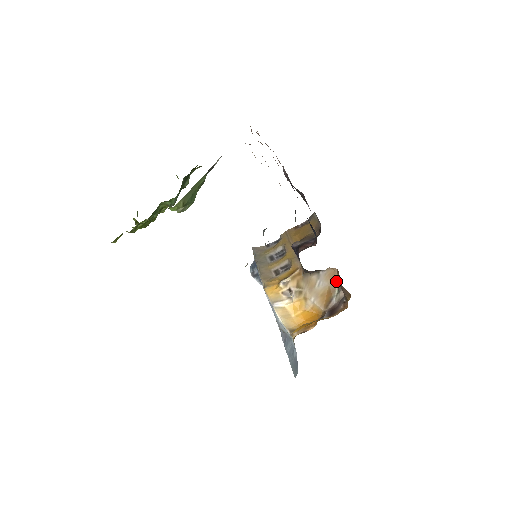
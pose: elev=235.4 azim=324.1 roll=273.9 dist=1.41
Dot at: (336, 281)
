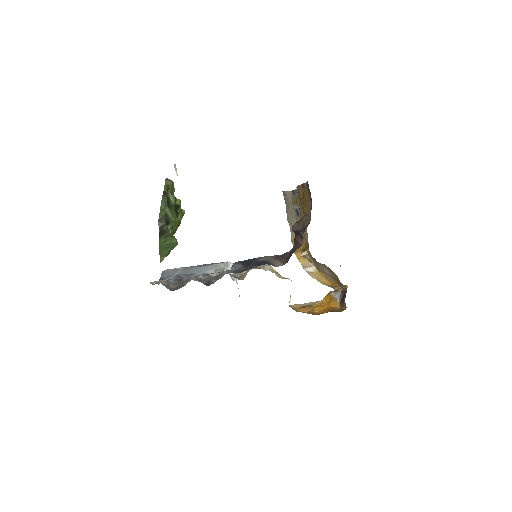
Dot at: (336, 275)
